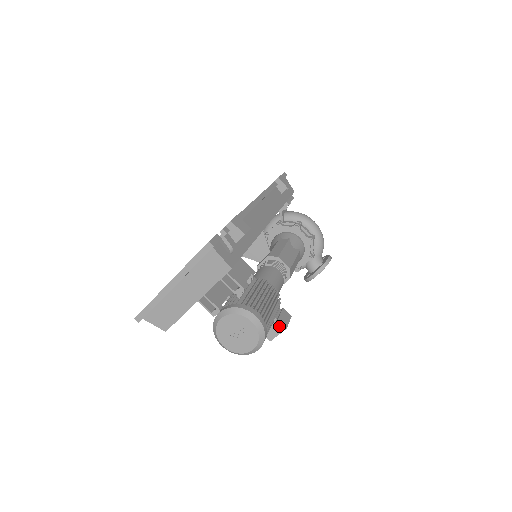
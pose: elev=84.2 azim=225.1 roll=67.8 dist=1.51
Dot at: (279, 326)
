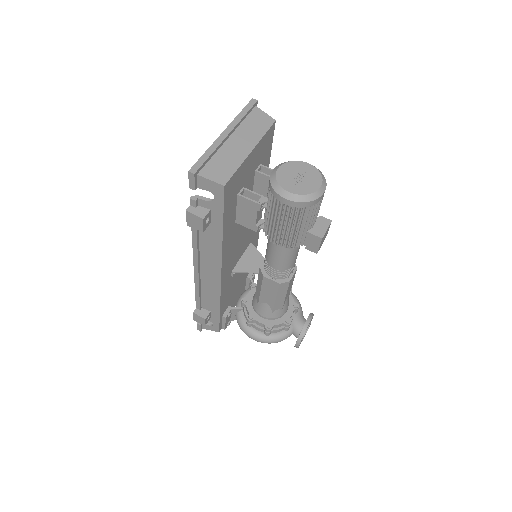
Dot at: (324, 221)
